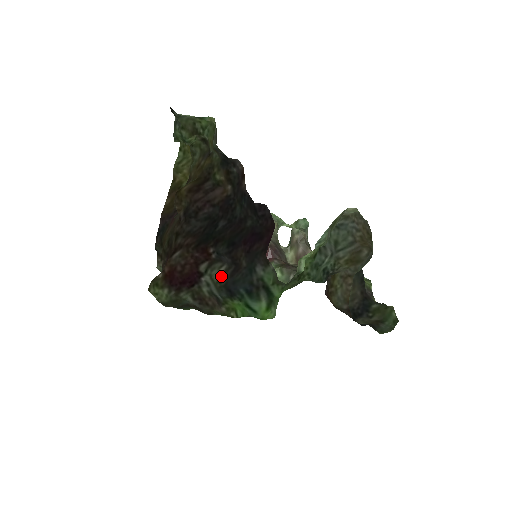
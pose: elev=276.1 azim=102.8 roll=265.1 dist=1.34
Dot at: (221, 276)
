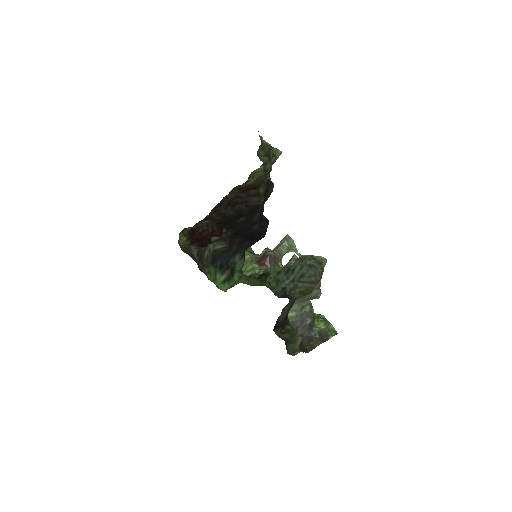
Dot at: (218, 249)
